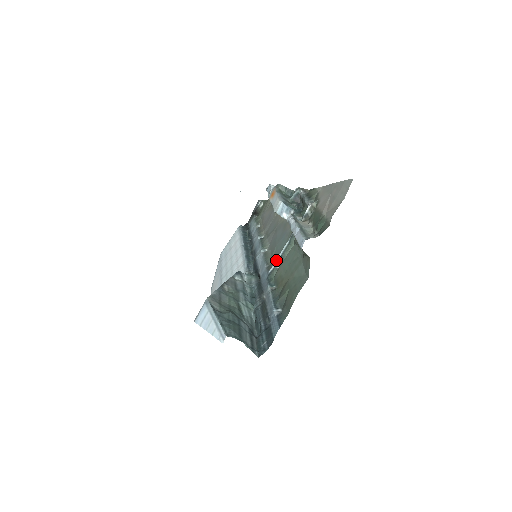
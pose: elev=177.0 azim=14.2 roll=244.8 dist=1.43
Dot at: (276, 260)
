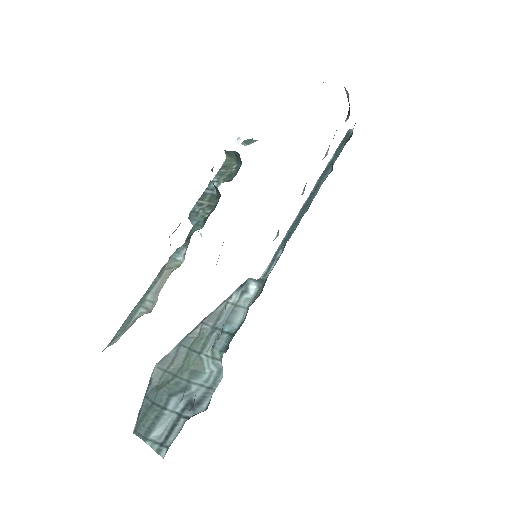
Dot at: occluded
